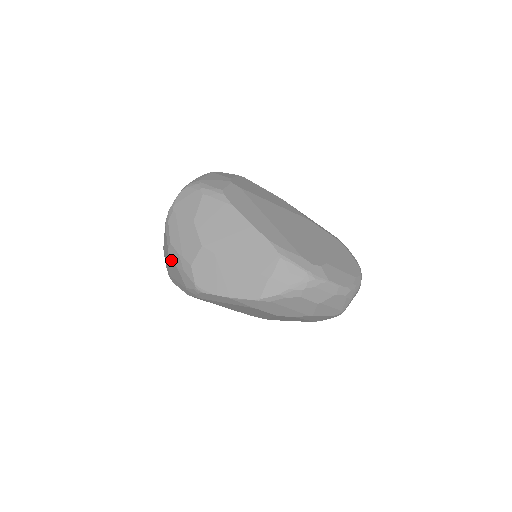
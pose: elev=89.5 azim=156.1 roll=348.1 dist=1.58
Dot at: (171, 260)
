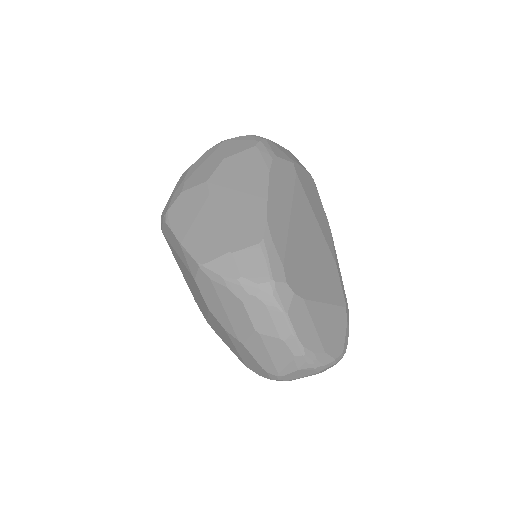
Dot at: occluded
